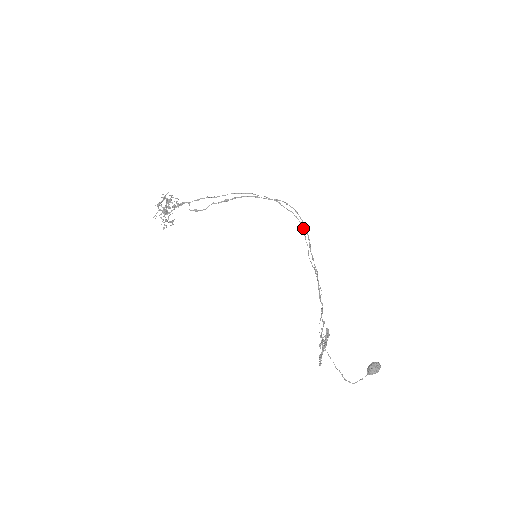
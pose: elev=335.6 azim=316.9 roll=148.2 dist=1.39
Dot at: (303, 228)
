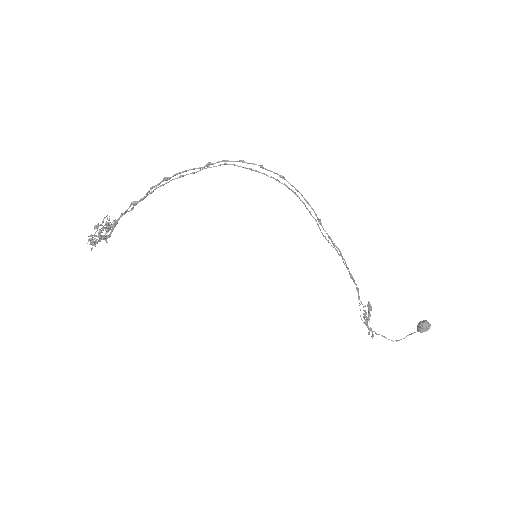
Dot at: occluded
